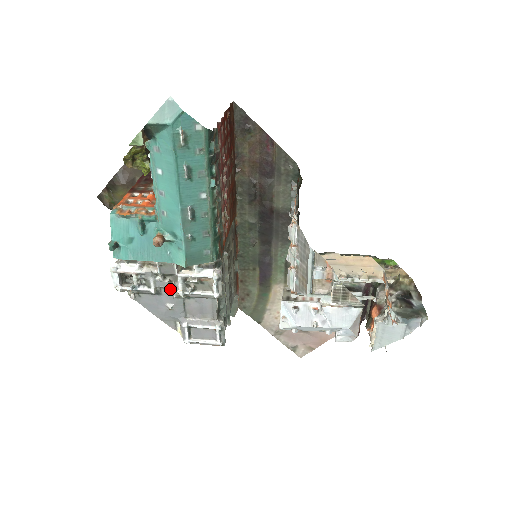
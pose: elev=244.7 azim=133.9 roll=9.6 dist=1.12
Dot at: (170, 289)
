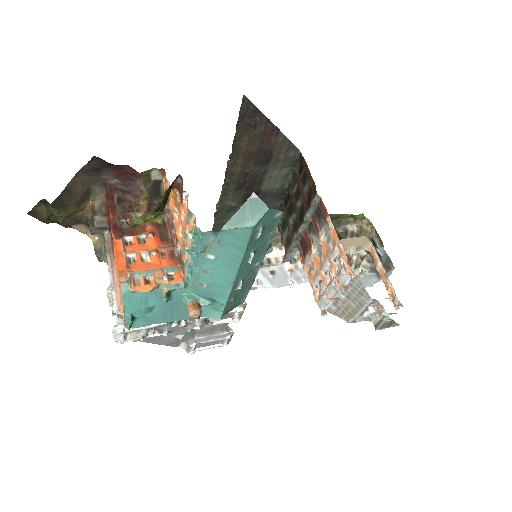
Dot at: occluded
